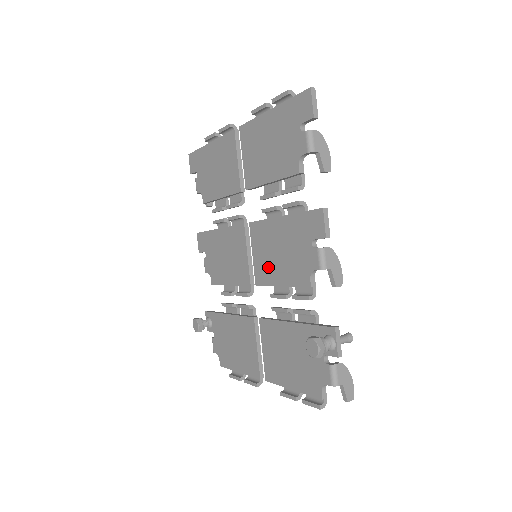
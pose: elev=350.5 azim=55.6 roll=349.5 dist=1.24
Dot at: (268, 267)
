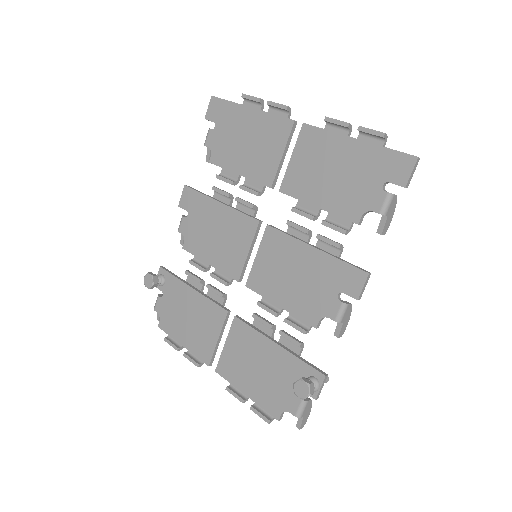
Dot at: (271, 280)
